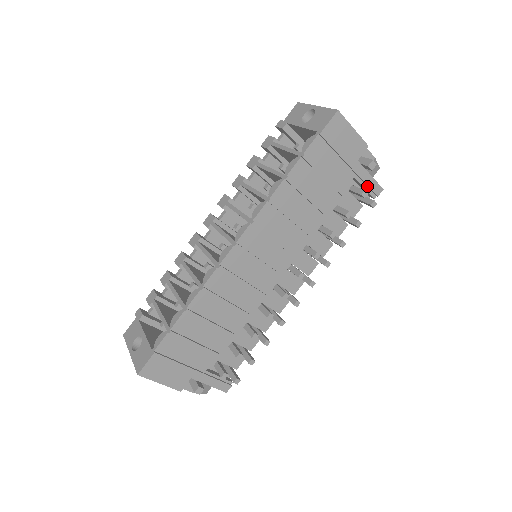
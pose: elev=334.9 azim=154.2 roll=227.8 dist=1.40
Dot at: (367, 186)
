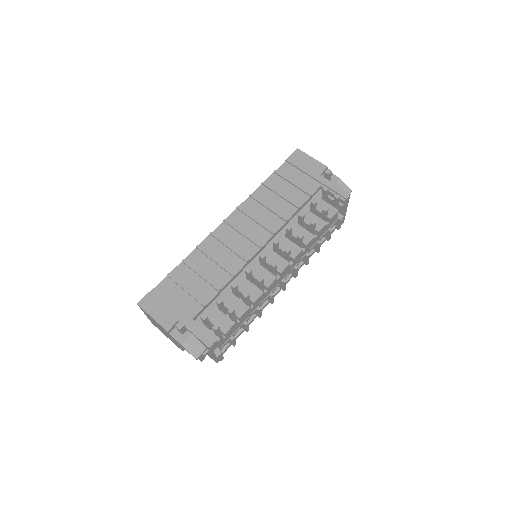
Dot at: (335, 192)
